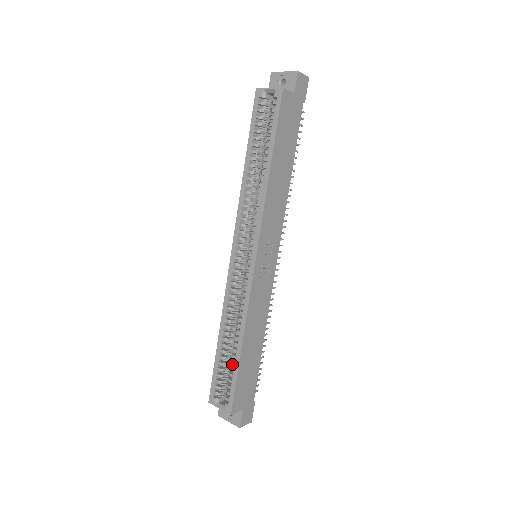
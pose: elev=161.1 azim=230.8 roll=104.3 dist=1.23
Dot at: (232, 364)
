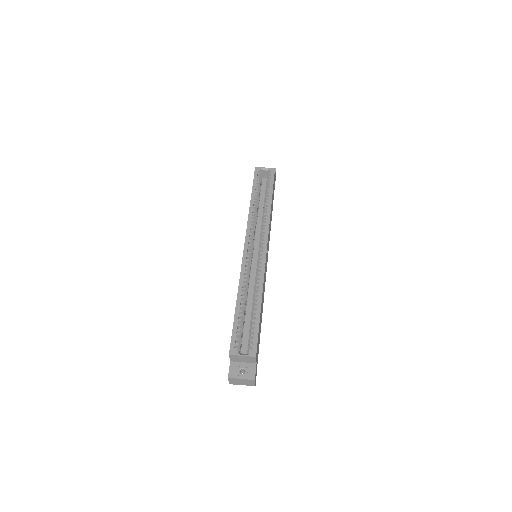
Dot at: occluded
